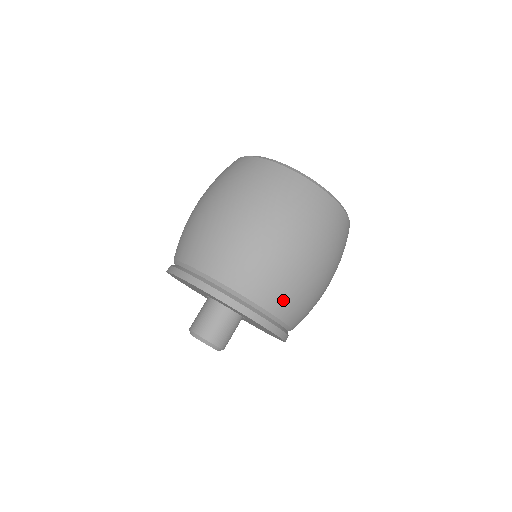
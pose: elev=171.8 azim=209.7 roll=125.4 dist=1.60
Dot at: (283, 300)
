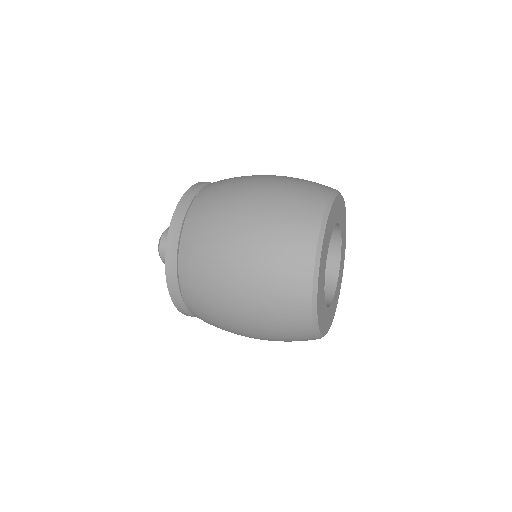
Dot at: (200, 314)
